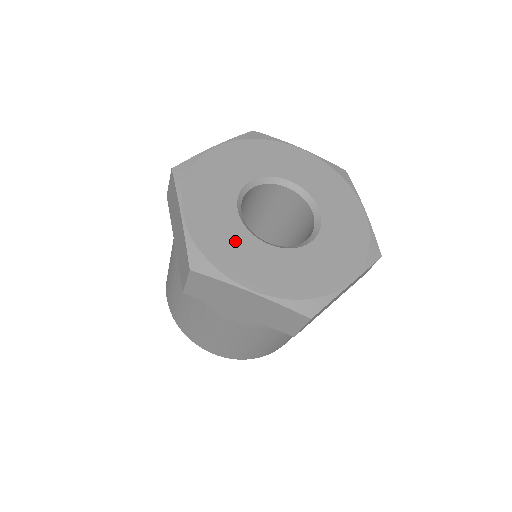
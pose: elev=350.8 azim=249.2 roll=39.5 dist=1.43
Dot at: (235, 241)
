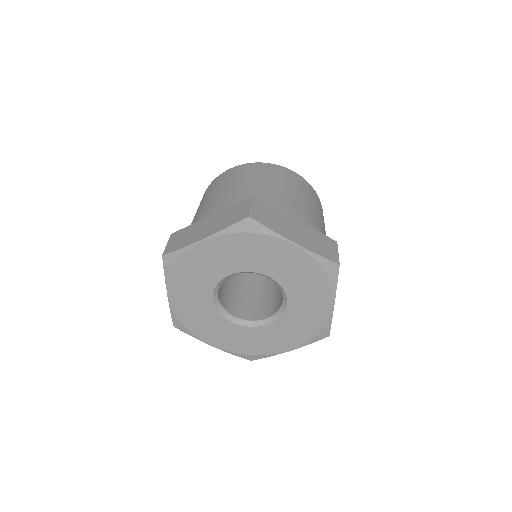
Dot at: (206, 318)
